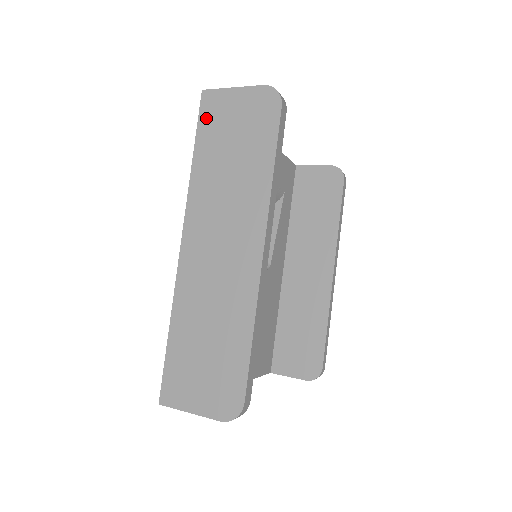
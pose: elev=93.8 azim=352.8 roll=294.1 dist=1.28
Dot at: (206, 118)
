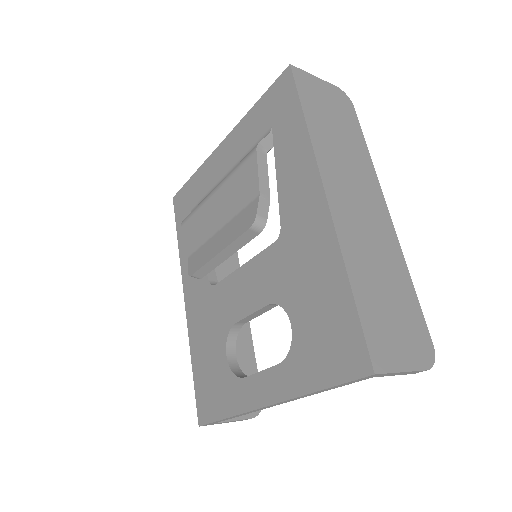
Dot at: (303, 89)
